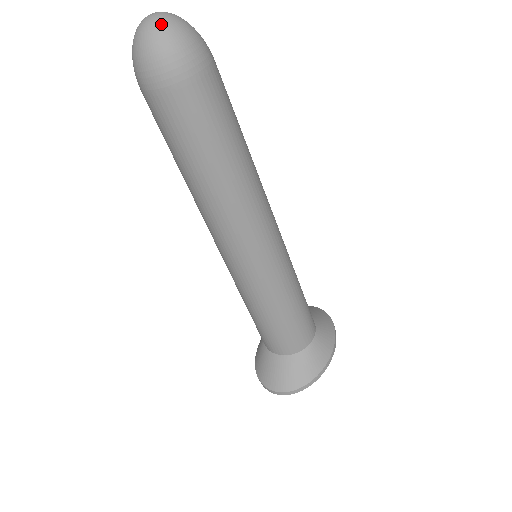
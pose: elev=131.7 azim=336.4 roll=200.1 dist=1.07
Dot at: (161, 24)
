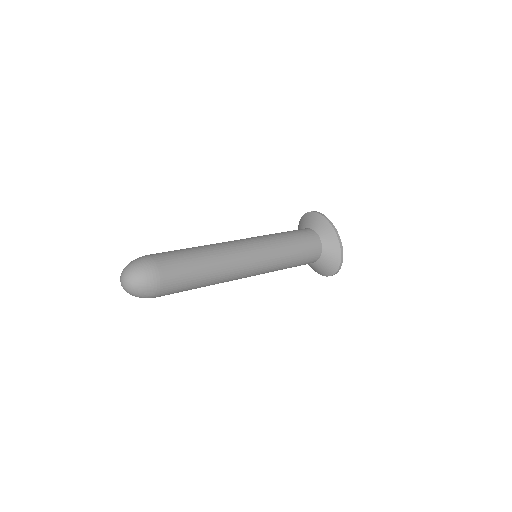
Dot at: (130, 284)
